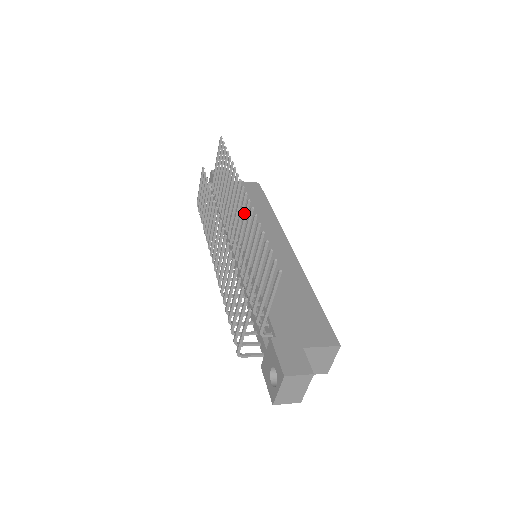
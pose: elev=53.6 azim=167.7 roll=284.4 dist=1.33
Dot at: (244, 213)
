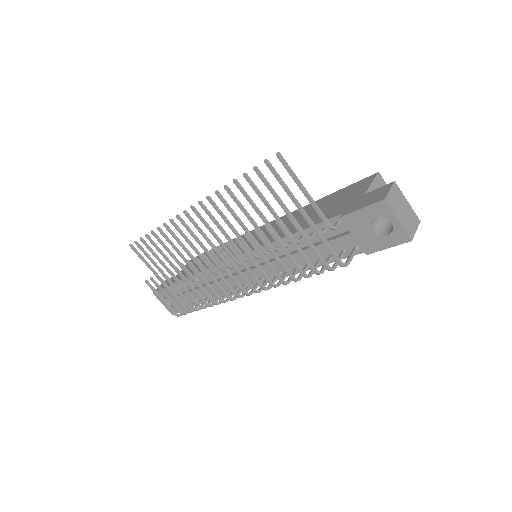
Dot at: occluded
